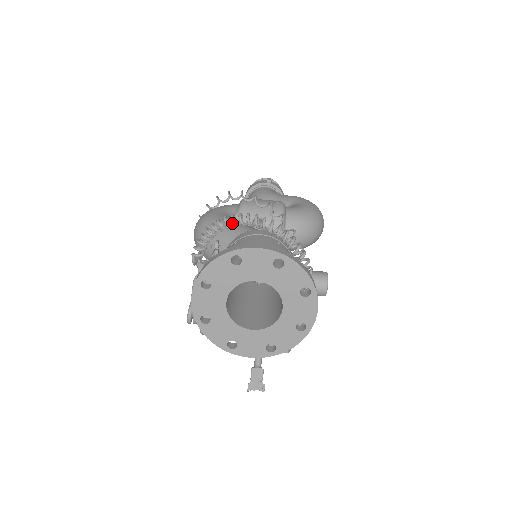
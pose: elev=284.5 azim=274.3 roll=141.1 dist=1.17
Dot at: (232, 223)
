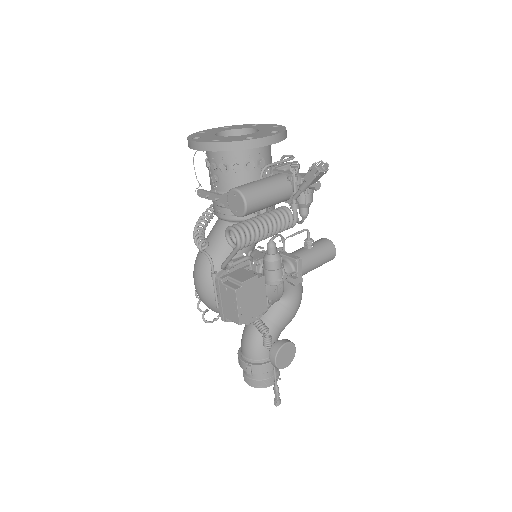
Dot at: (207, 221)
